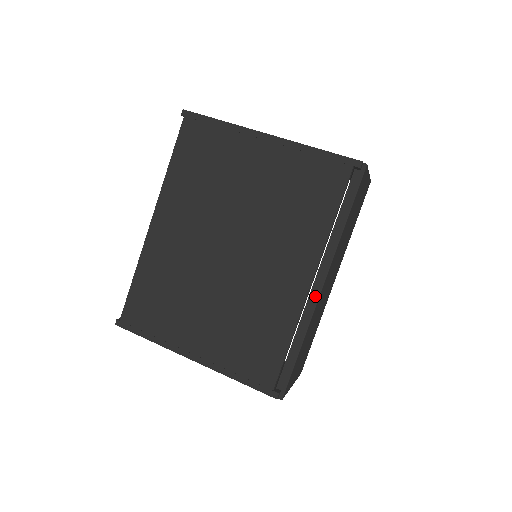
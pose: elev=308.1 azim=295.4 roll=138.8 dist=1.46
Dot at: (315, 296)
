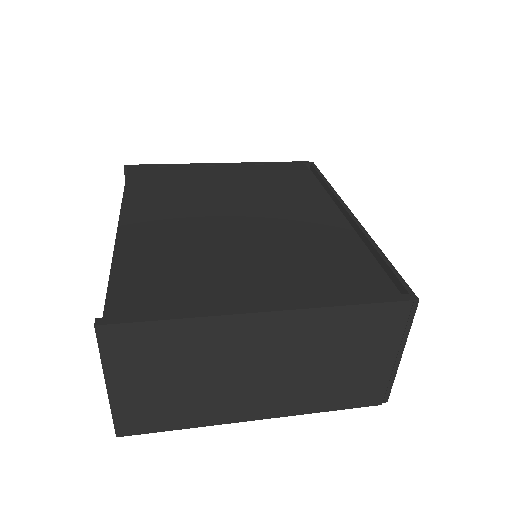
Dot at: (353, 220)
